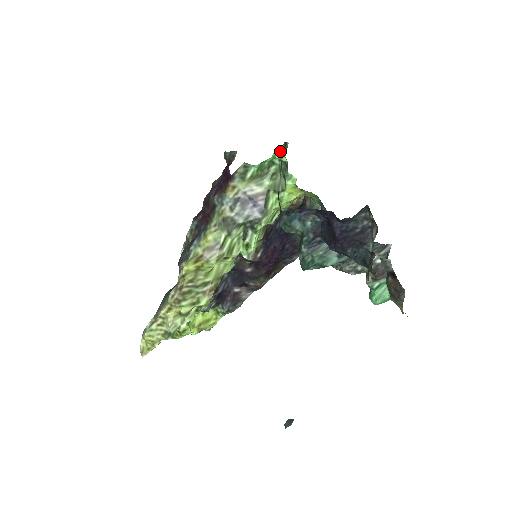
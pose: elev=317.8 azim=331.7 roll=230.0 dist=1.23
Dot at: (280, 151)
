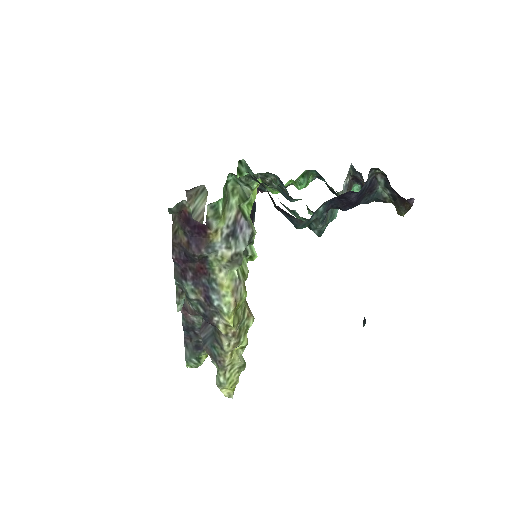
Dot at: (238, 171)
